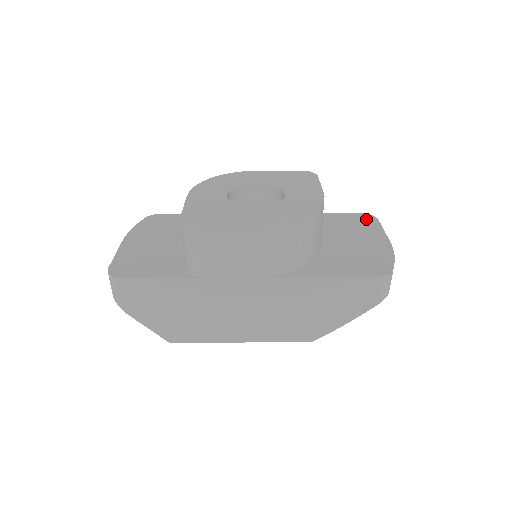
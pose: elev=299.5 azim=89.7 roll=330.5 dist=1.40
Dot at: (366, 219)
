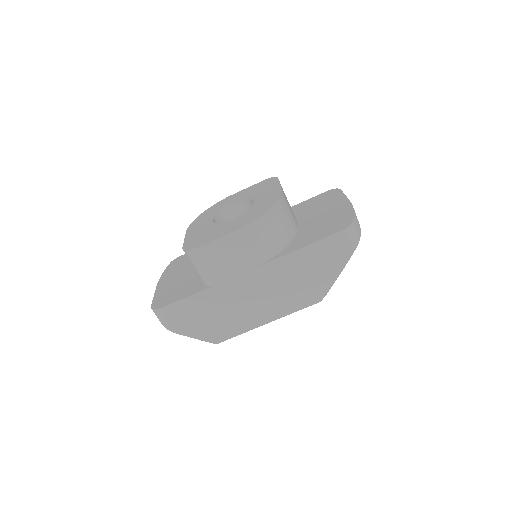
Dot at: (332, 193)
